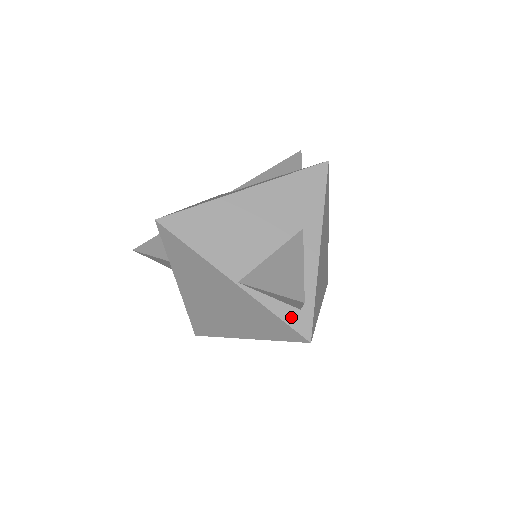
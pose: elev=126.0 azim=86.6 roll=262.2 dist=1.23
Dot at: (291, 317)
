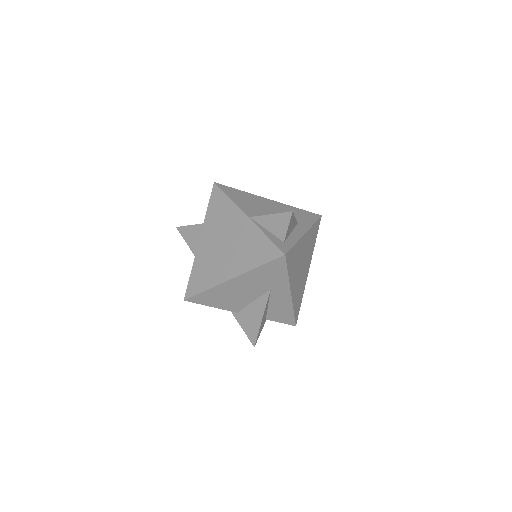
Dot at: (277, 241)
